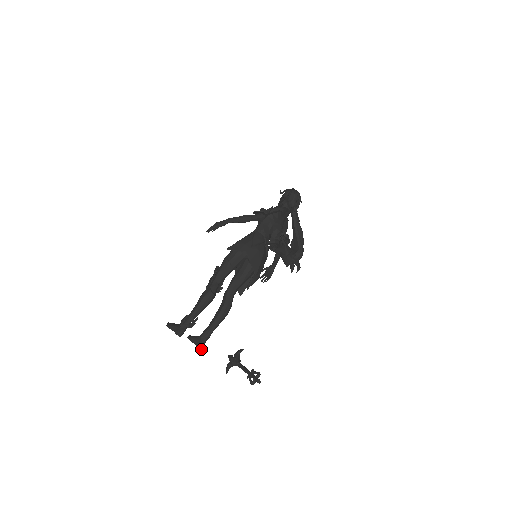
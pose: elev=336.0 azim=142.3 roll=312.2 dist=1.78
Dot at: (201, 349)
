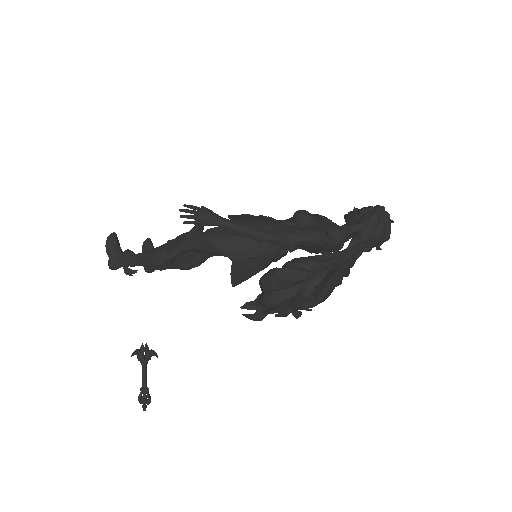
Dot at: (148, 272)
